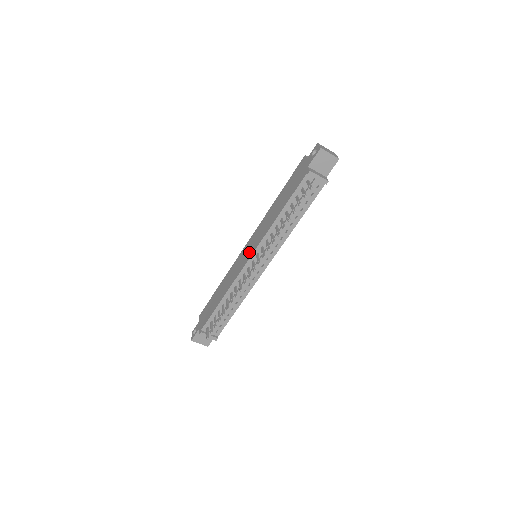
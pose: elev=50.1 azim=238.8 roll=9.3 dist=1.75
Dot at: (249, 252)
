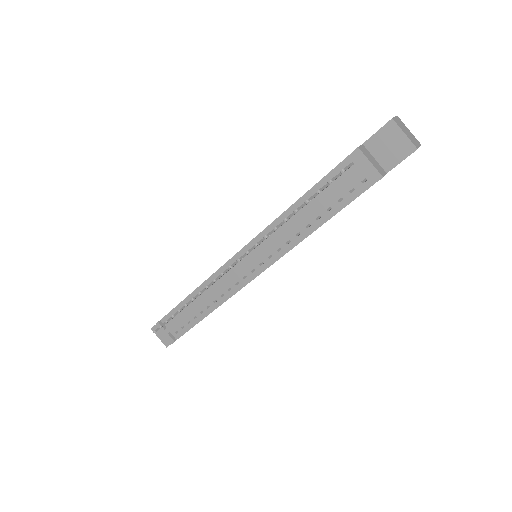
Dot at: occluded
